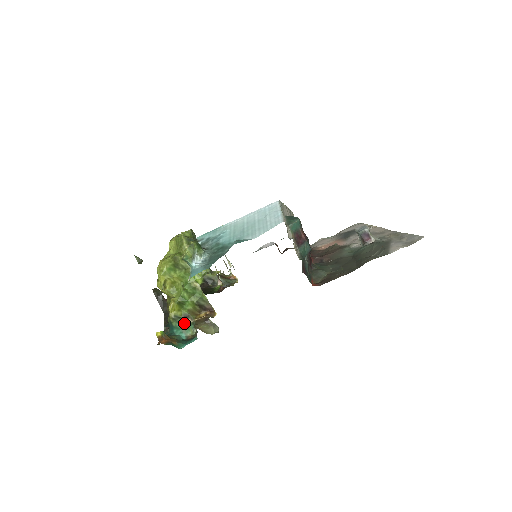
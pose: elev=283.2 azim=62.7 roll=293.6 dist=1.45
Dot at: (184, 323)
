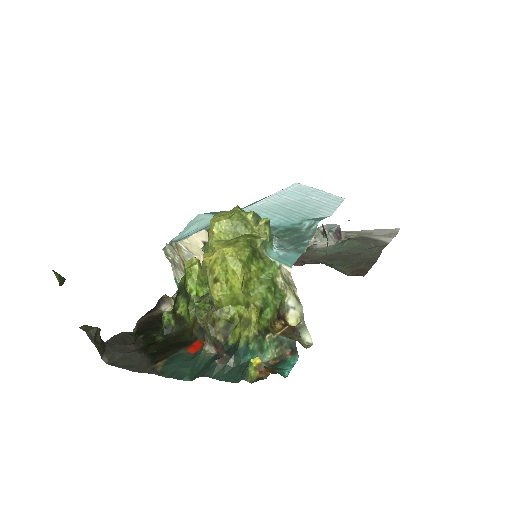
Dot at: (264, 342)
